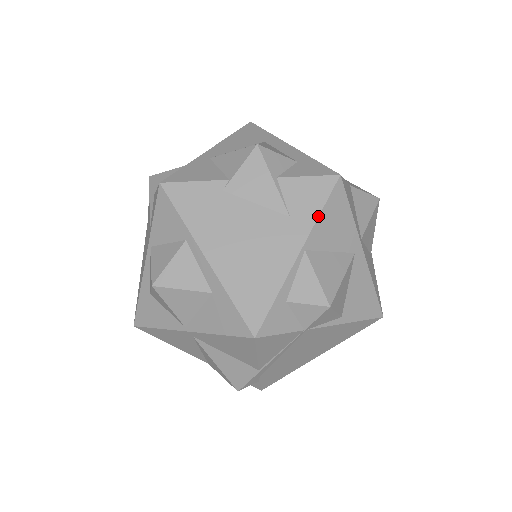
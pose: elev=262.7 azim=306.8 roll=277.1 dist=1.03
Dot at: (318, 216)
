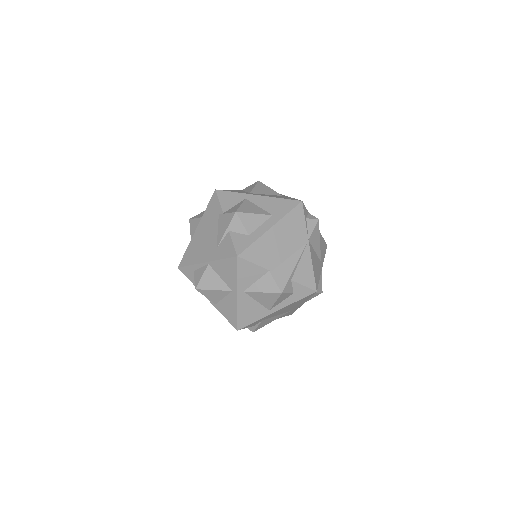
Dot at: (220, 259)
